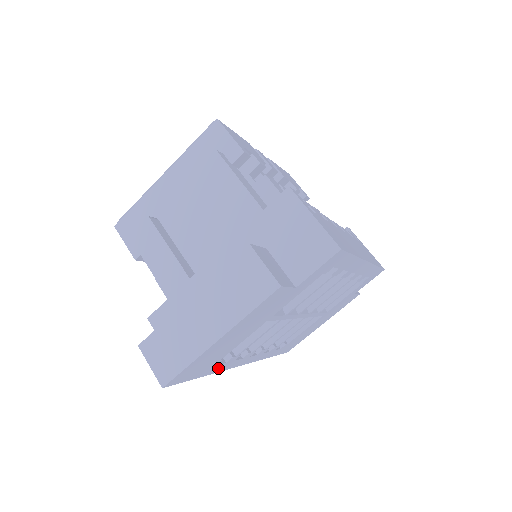
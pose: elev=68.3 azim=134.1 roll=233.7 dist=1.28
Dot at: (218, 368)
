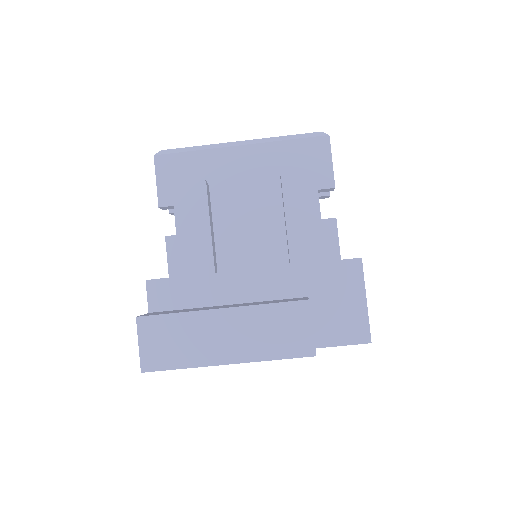
Dot at: occluded
